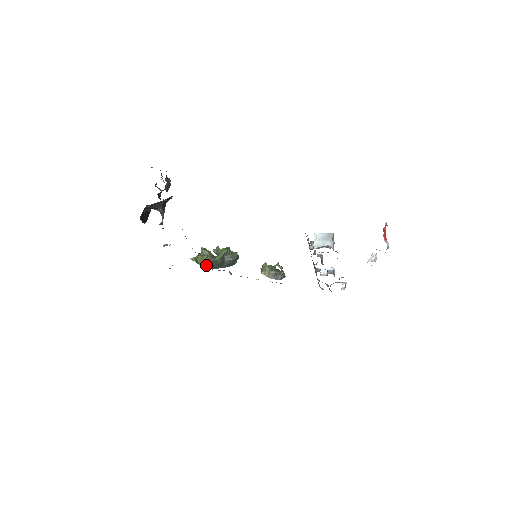
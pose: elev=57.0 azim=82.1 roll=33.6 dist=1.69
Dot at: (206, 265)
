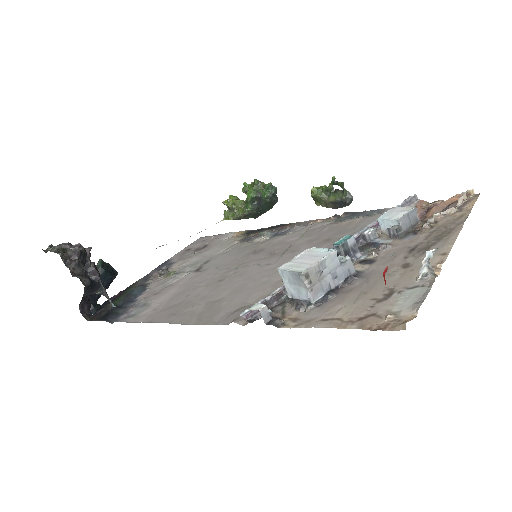
Dot at: occluded
